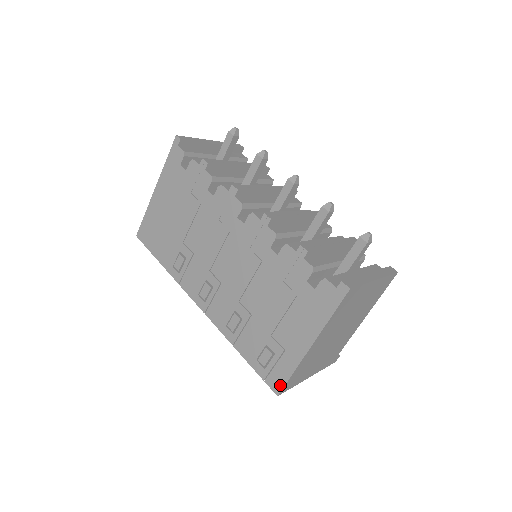
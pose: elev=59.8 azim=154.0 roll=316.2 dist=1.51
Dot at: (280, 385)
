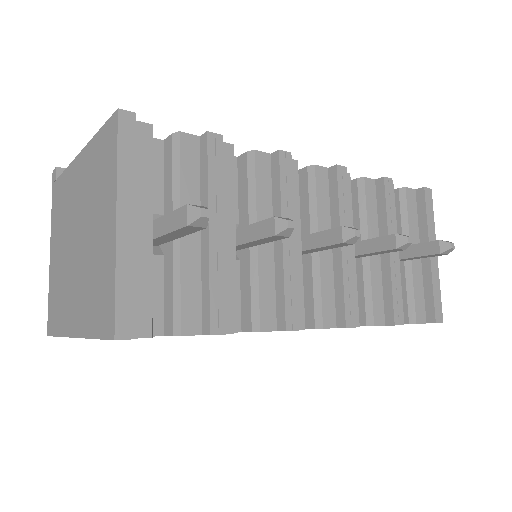
Dot at: occluded
